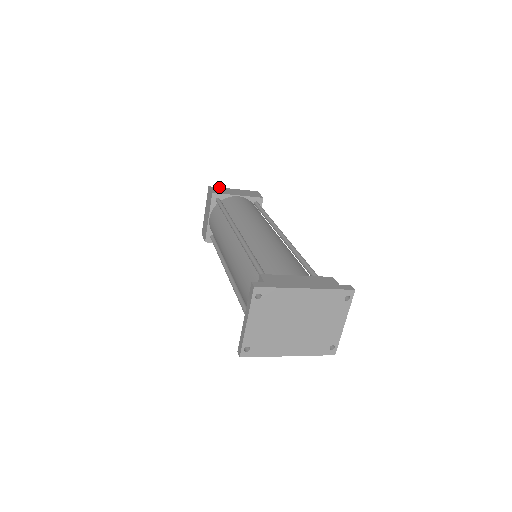
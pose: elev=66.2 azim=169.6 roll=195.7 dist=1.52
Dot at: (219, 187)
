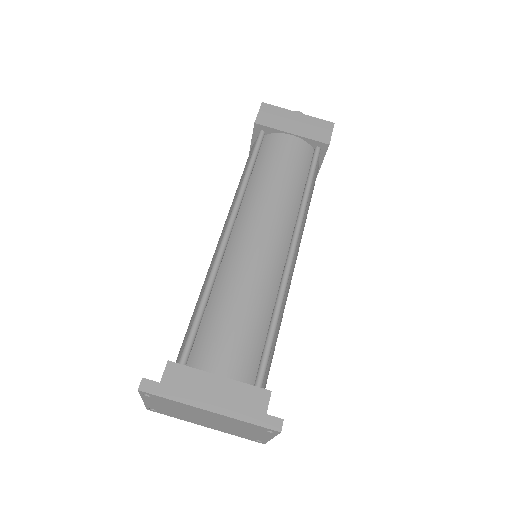
Dot at: (277, 106)
